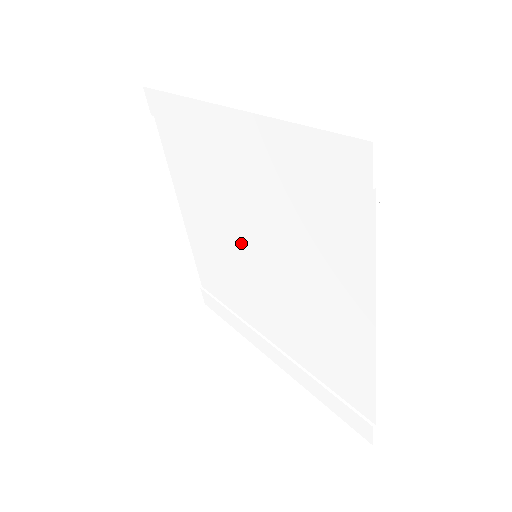
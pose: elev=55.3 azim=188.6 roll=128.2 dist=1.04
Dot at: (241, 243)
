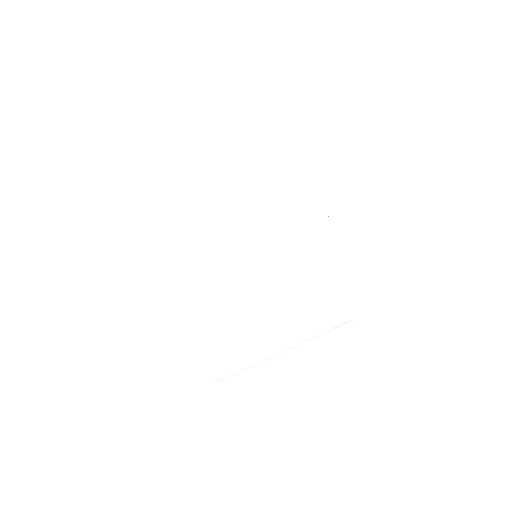
Dot at: (256, 241)
